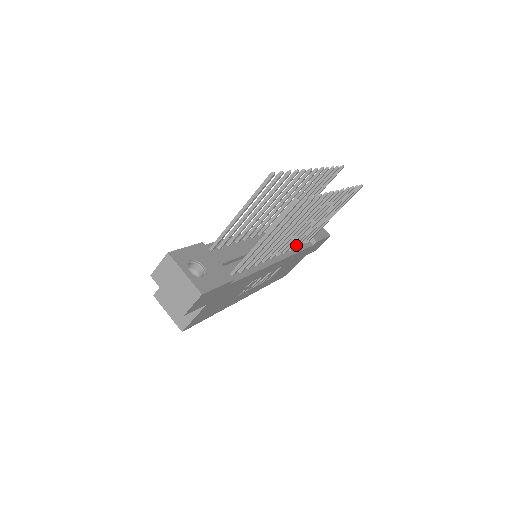
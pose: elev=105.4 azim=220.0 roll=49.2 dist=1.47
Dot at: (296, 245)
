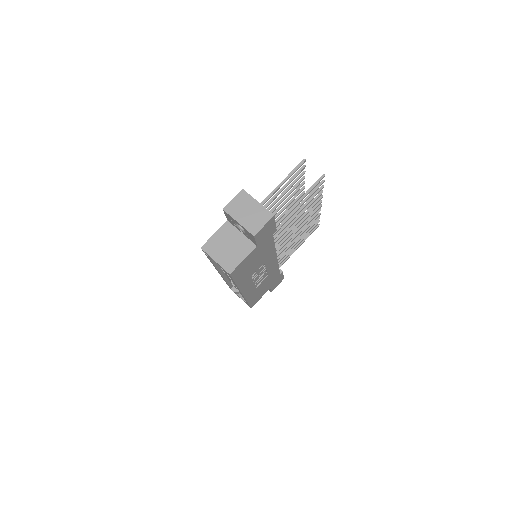
Dot at: occluded
